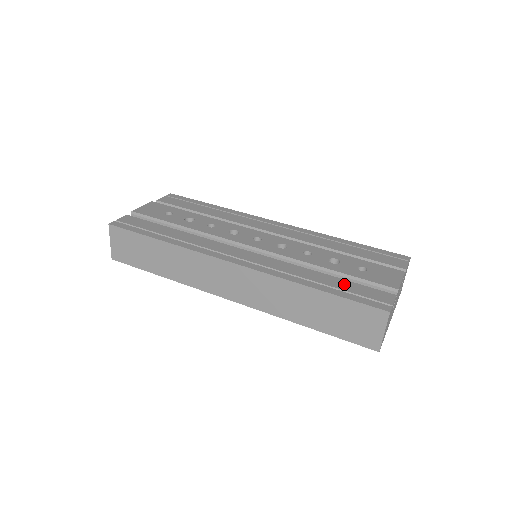
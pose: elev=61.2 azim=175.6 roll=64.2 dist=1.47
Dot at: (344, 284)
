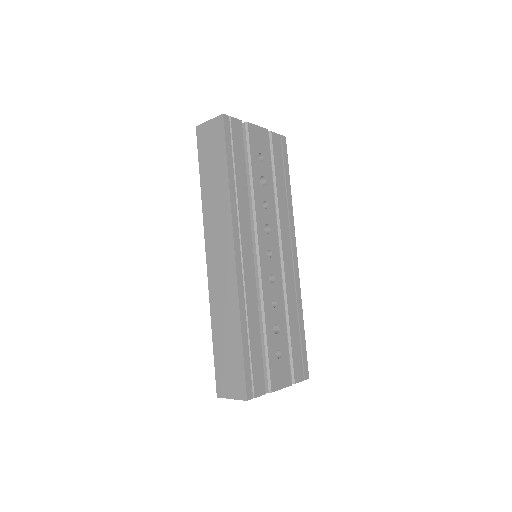
Dot at: (257, 352)
